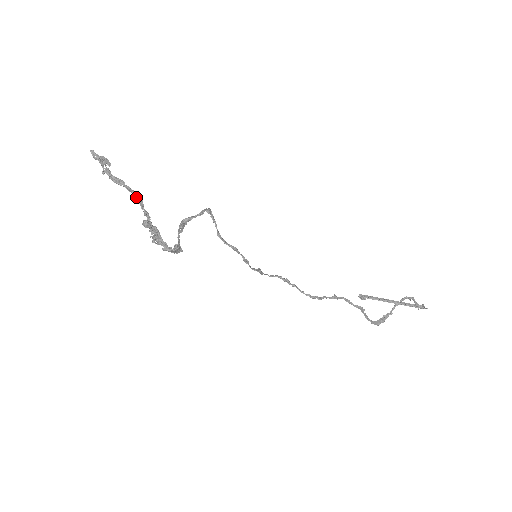
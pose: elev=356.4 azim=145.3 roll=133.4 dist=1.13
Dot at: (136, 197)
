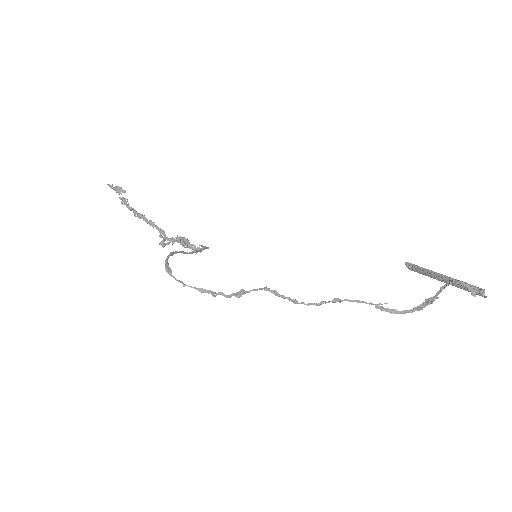
Dot at: (148, 221)
